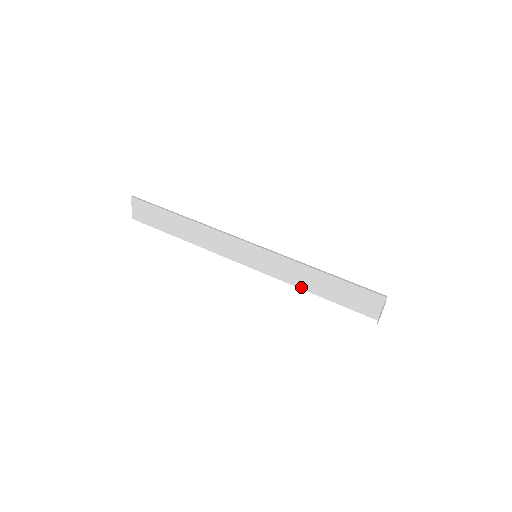
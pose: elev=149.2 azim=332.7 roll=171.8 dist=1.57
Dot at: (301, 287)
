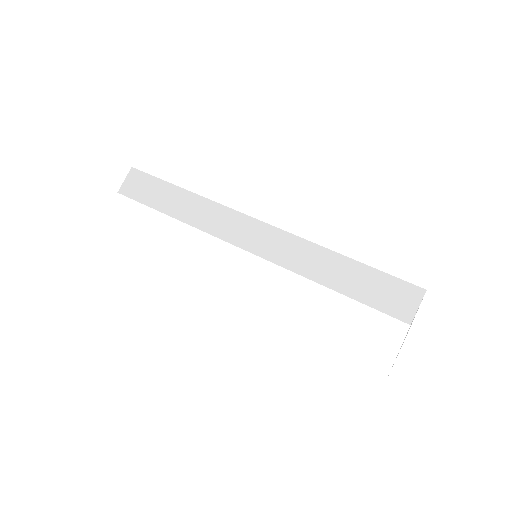
Dot at: (314, 279)
